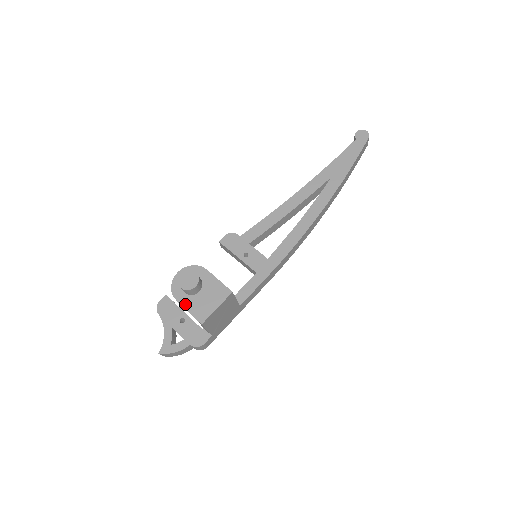
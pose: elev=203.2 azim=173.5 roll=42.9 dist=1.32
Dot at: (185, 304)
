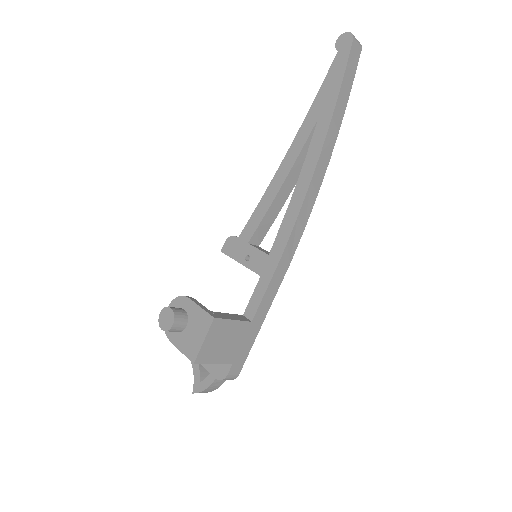
Dot at: (177, 344)
